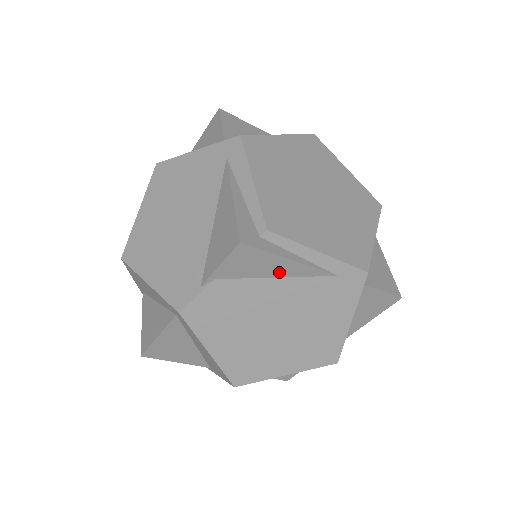
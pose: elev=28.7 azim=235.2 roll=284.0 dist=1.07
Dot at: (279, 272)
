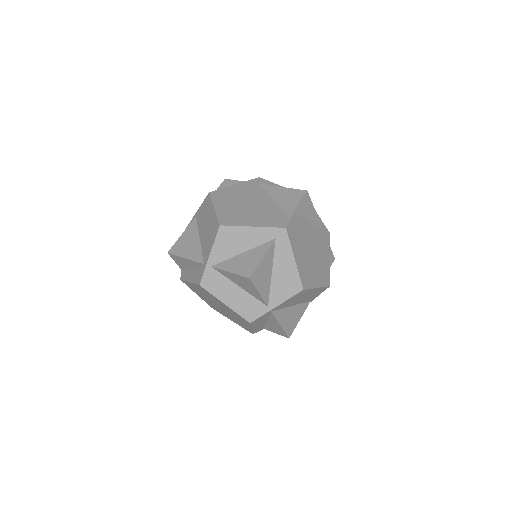
Dot at: (311, 218)
